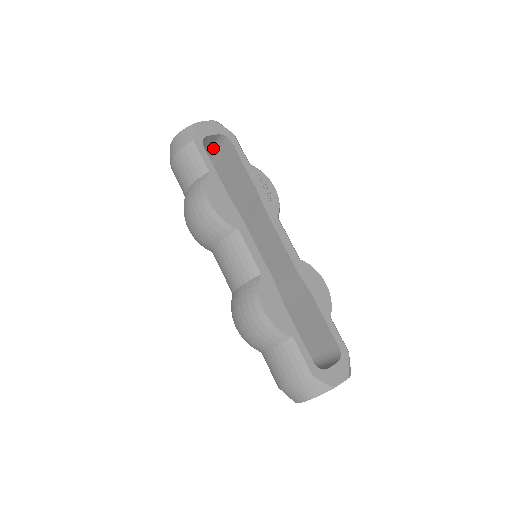
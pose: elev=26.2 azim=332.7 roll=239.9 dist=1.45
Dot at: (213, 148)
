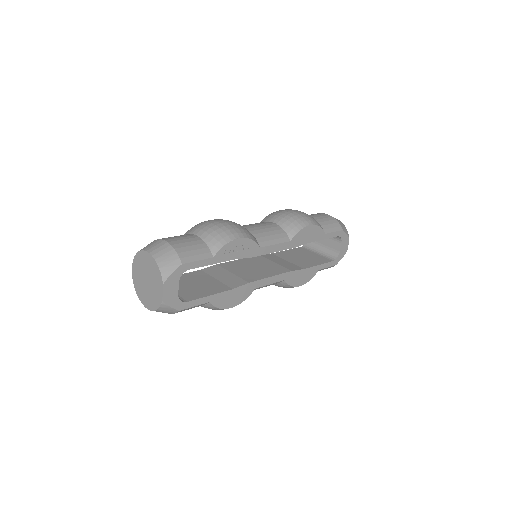
Dot at: occluded
